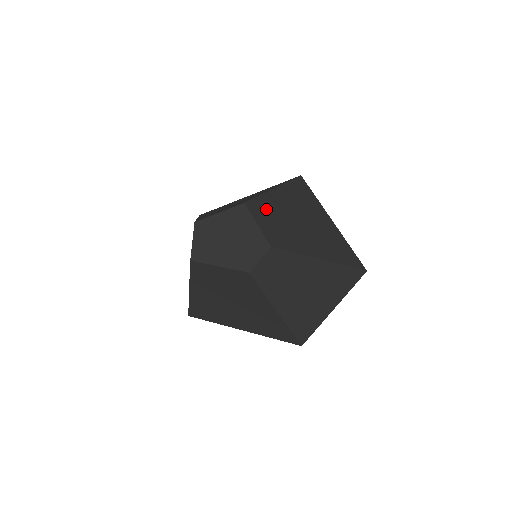
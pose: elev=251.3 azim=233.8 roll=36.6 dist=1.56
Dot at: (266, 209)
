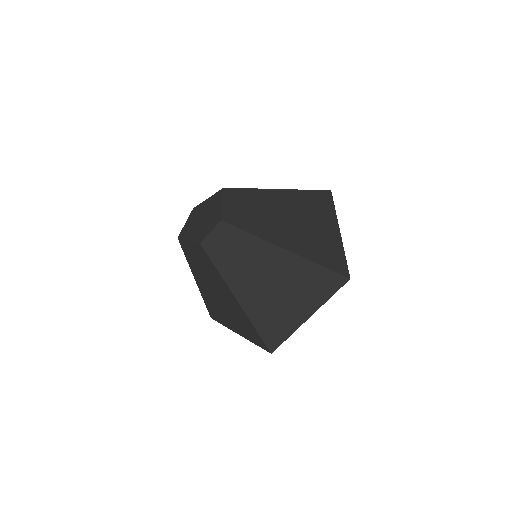
Dot at: (247, 198)
